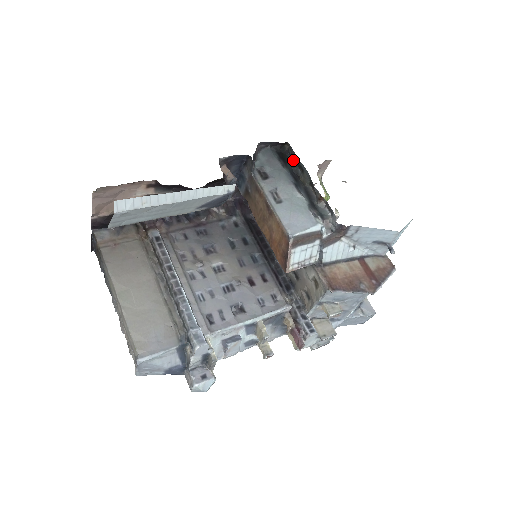
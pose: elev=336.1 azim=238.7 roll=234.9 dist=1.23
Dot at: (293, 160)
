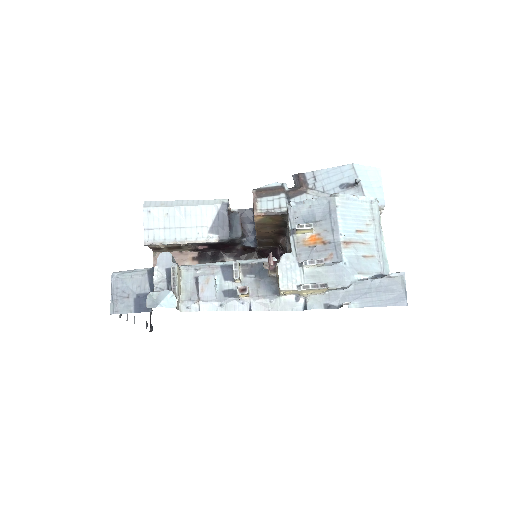
Dot at: occluded
